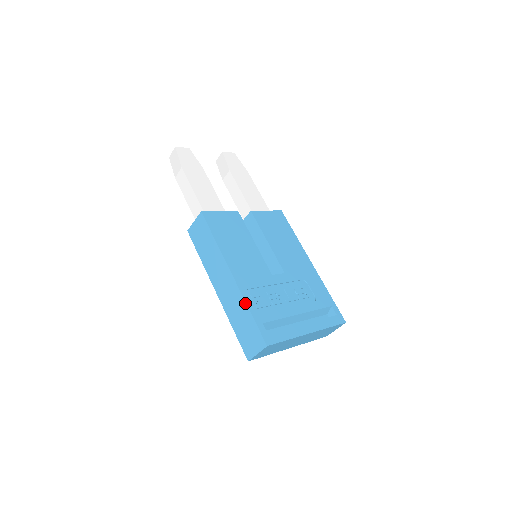
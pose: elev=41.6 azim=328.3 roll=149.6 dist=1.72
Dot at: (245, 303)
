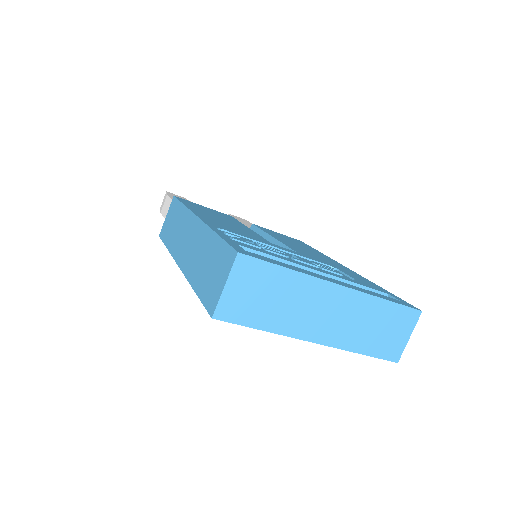
Dot at: (210, 230)
